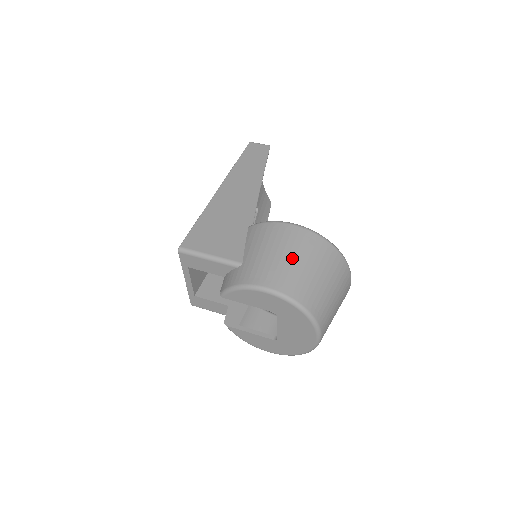
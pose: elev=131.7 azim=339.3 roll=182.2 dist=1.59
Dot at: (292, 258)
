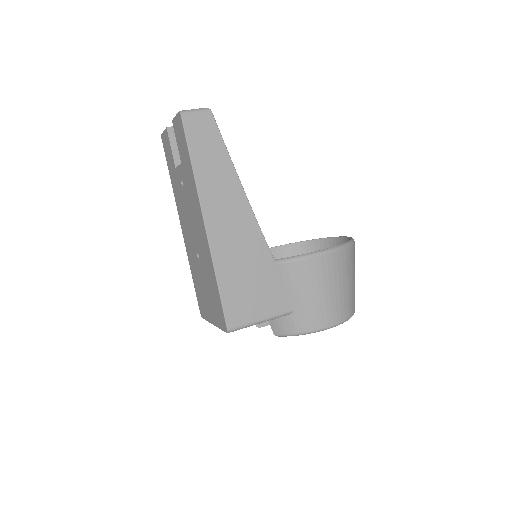
Dot at: (338, 287)
